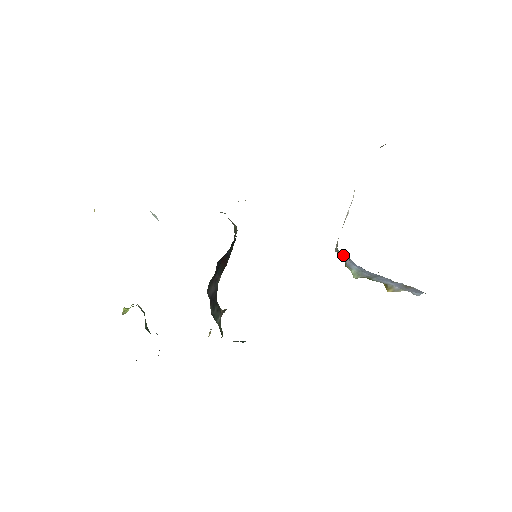
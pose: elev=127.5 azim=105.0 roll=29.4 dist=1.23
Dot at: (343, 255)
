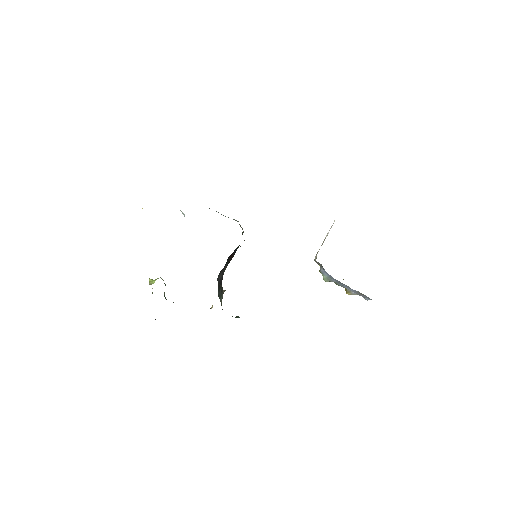
Dot at: (319, 264)
